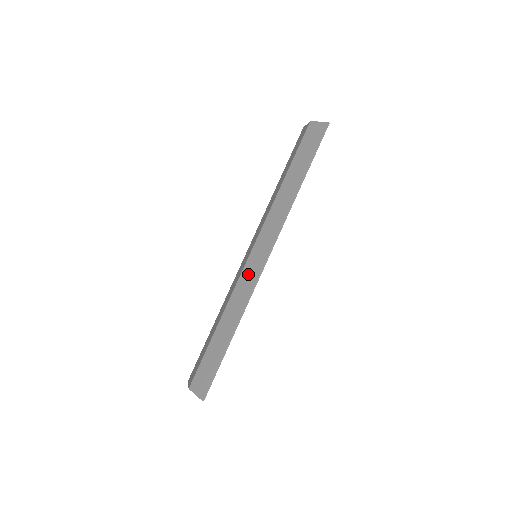
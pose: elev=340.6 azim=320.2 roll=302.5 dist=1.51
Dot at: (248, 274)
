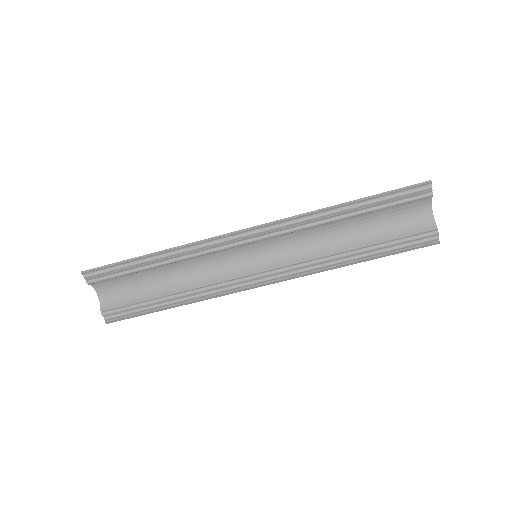
Dot at: occluded
